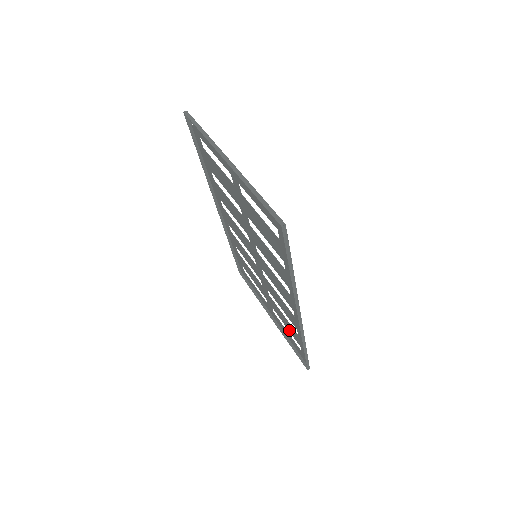
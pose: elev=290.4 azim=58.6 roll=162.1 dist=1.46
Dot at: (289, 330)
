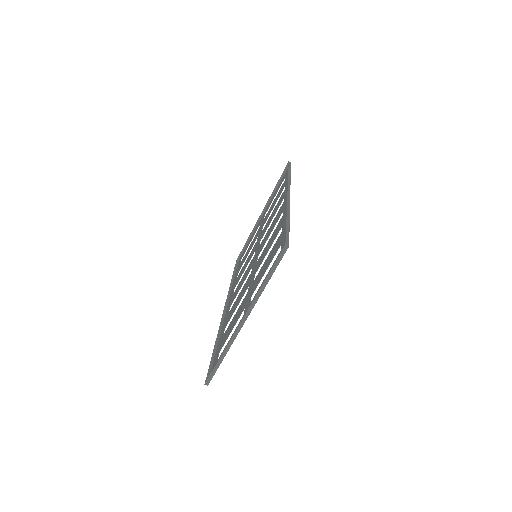
Dot at: occluded
